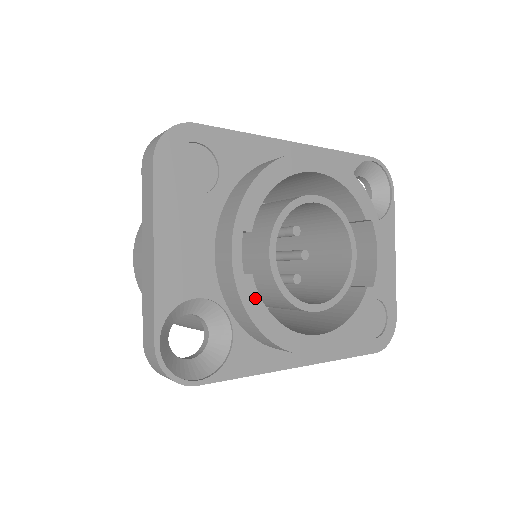
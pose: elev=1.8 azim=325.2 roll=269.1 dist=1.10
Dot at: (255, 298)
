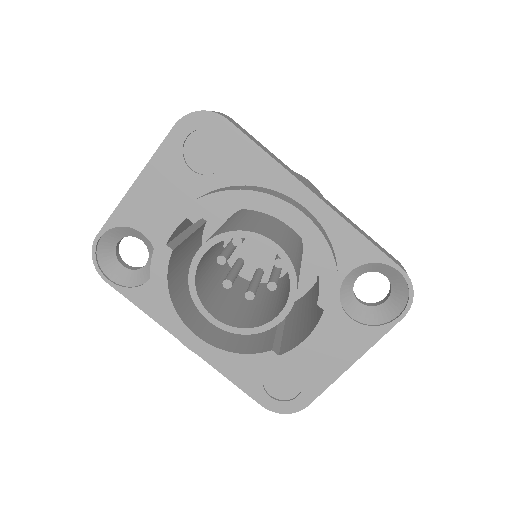
Dot at: (163, 266)
